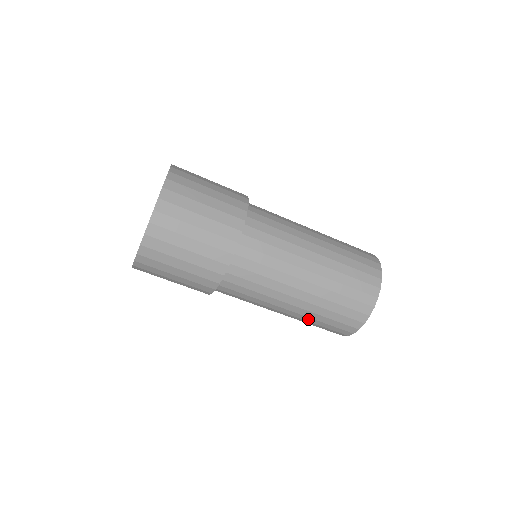
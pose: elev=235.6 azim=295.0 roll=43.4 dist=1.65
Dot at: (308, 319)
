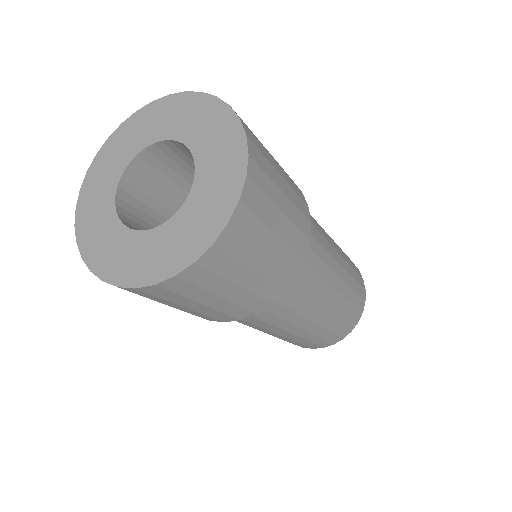
Dot at: occluded
